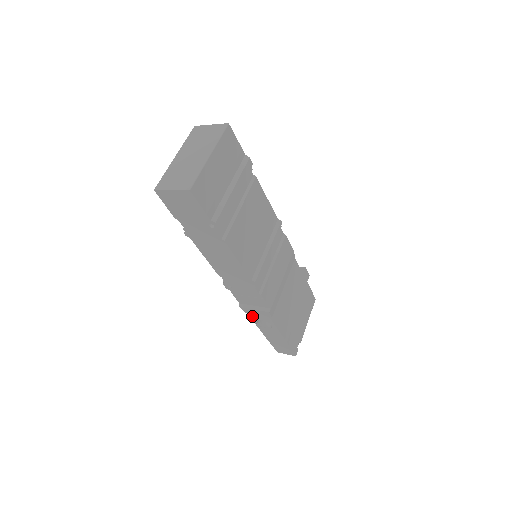
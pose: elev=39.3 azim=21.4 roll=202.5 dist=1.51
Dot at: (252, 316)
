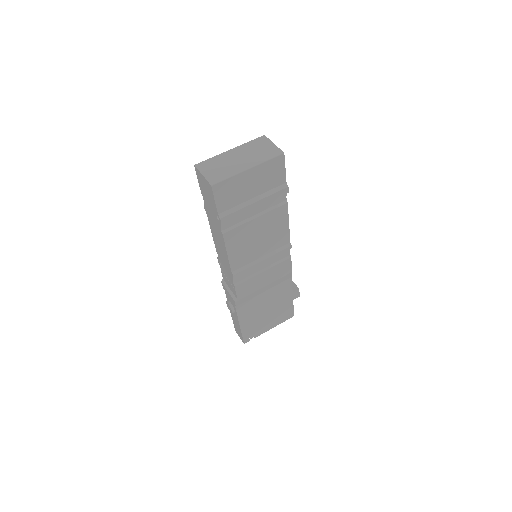
Dot at: (226, 294)
